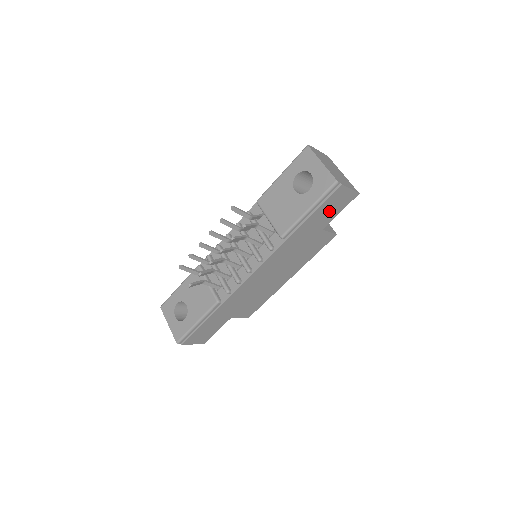
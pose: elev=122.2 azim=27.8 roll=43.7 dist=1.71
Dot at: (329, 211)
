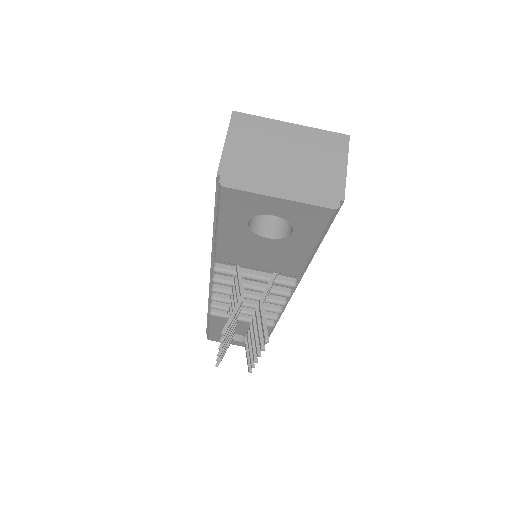
Dot at: occluded
